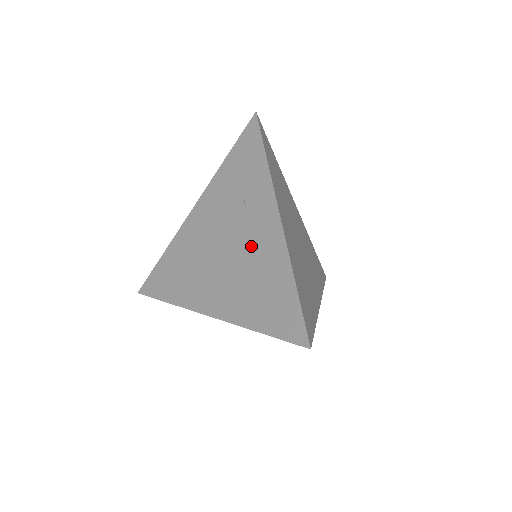
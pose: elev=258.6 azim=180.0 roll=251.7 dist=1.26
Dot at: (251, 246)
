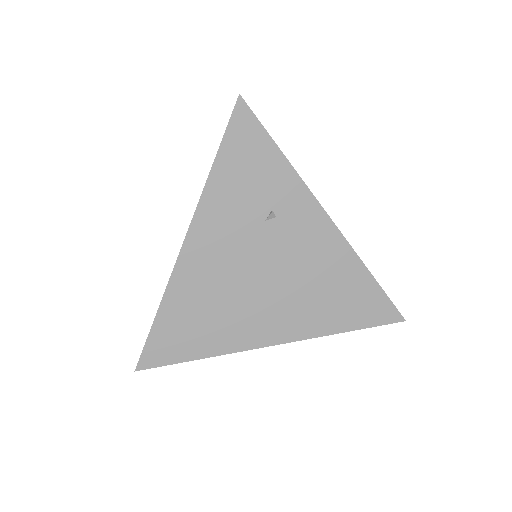
Dot at: (303, 257)
